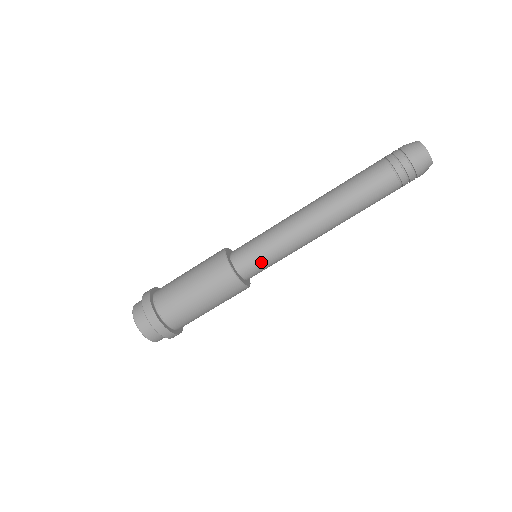
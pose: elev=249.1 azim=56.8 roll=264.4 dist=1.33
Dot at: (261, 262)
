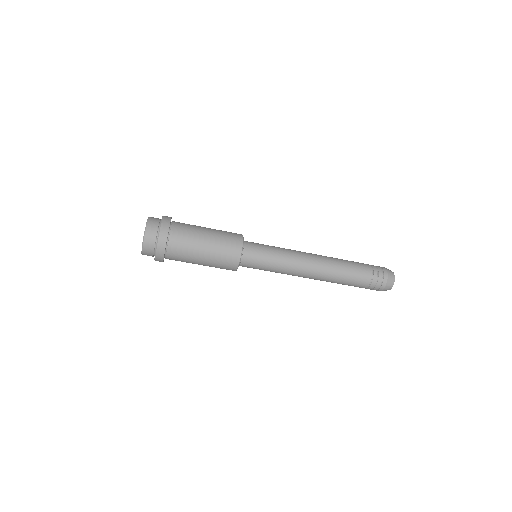
Dot at: (259, 267)
